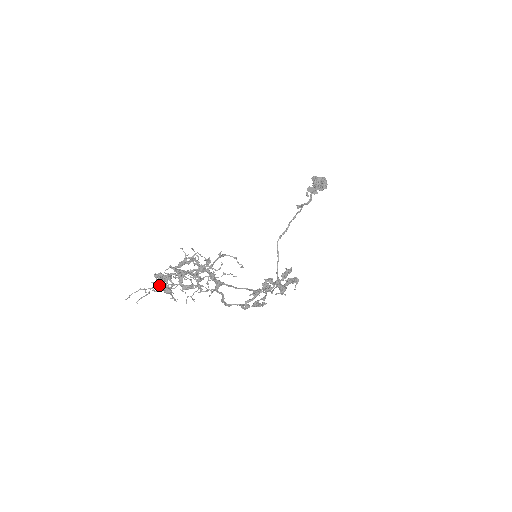
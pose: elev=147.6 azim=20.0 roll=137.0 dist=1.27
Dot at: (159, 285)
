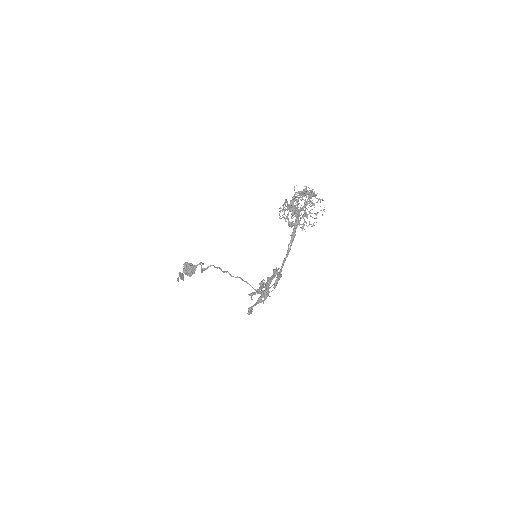
Dot at: (291, 207)
